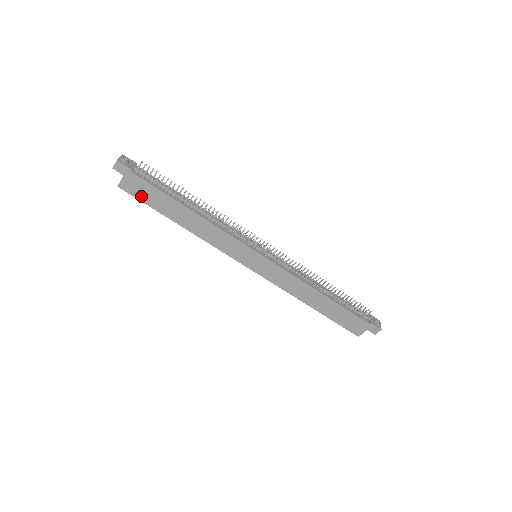
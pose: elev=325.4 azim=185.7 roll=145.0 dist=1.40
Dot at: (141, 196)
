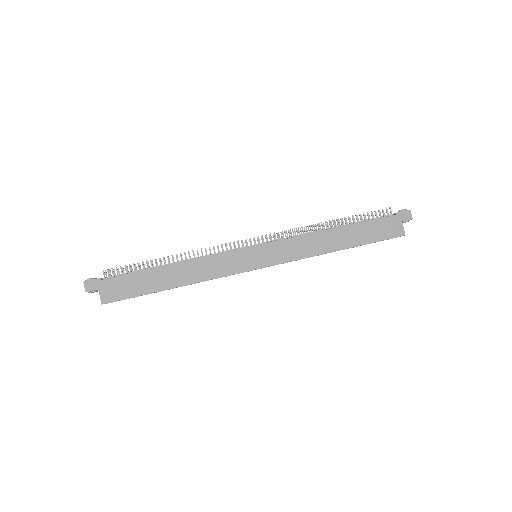
Dot at: (125, 294)
